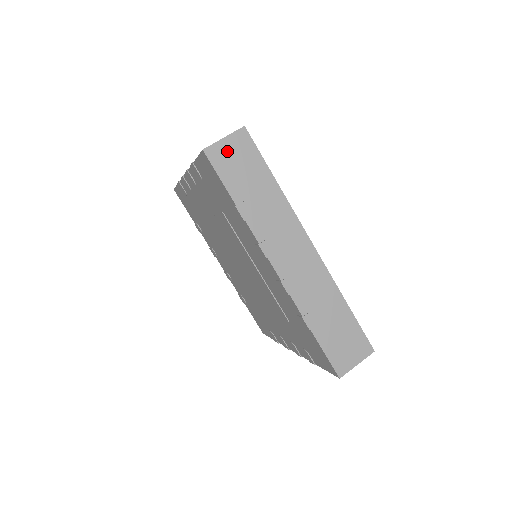
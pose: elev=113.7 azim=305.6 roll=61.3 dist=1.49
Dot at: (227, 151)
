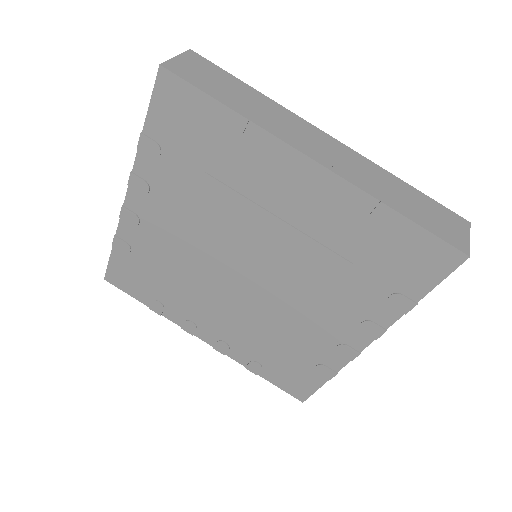
Dot at: (187, 66)
